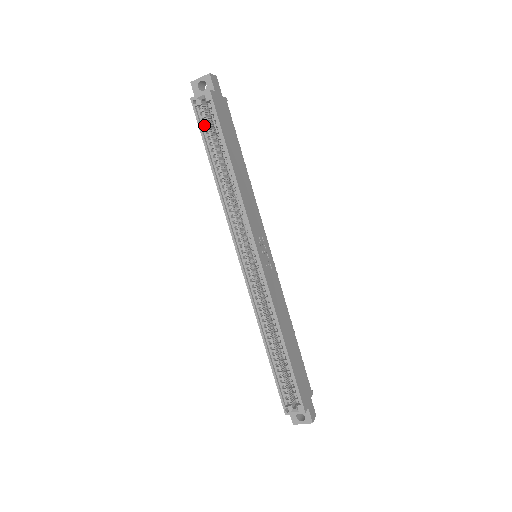
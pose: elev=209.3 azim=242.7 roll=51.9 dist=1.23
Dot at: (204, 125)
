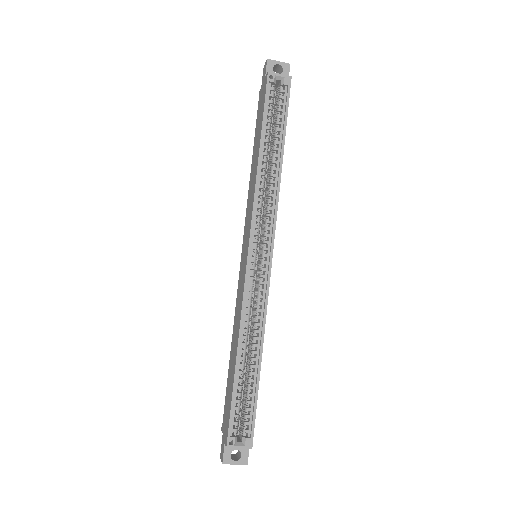
Dot at: (268, 103)
